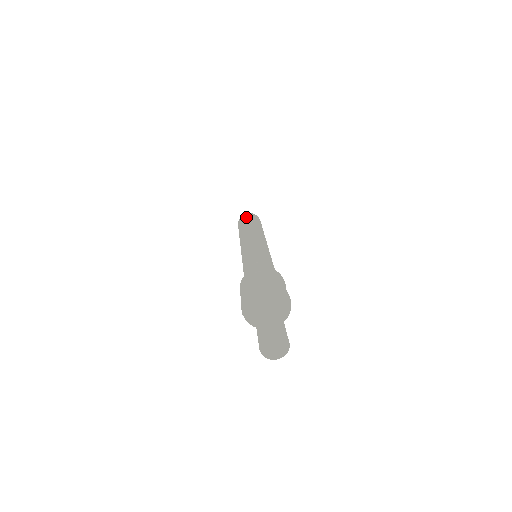
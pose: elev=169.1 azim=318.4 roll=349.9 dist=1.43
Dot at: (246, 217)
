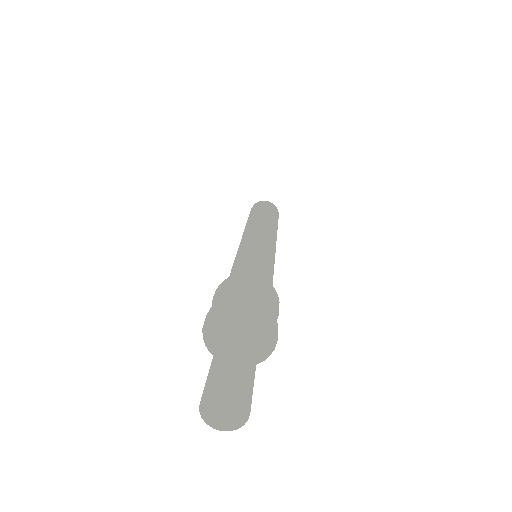
Dot at: (261, 204)
